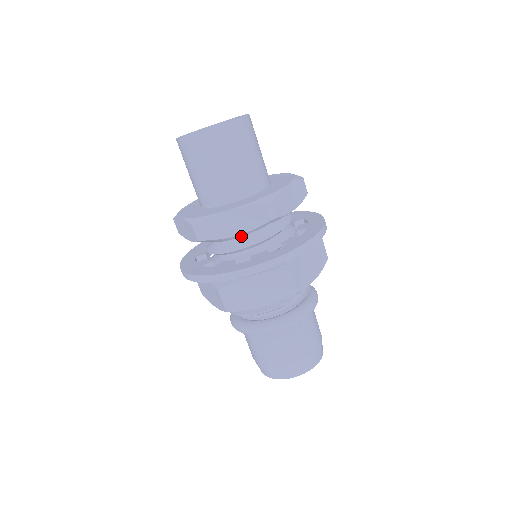
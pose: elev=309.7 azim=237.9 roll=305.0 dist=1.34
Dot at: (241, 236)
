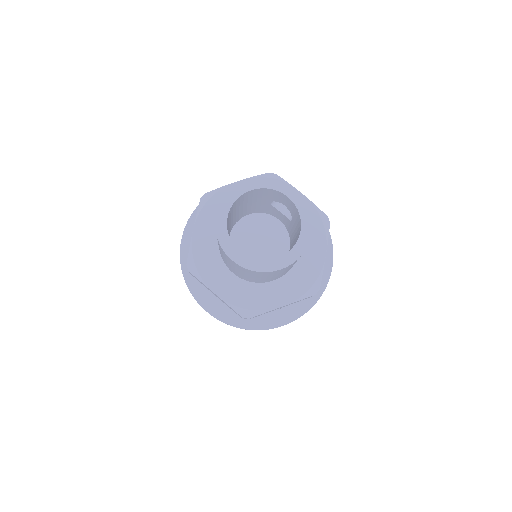
Dot at: occluded
